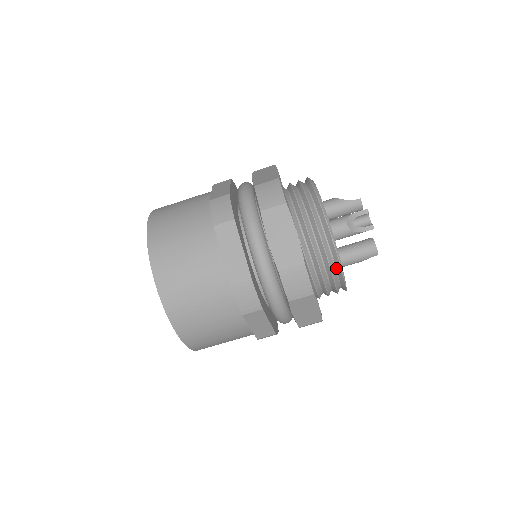
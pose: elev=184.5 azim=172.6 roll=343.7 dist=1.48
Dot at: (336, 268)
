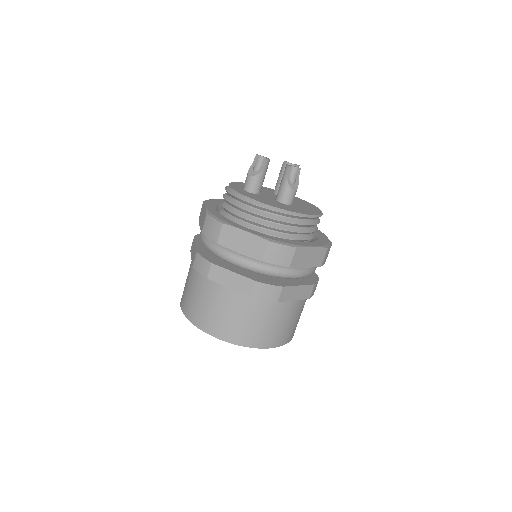
Dot at: occluded
